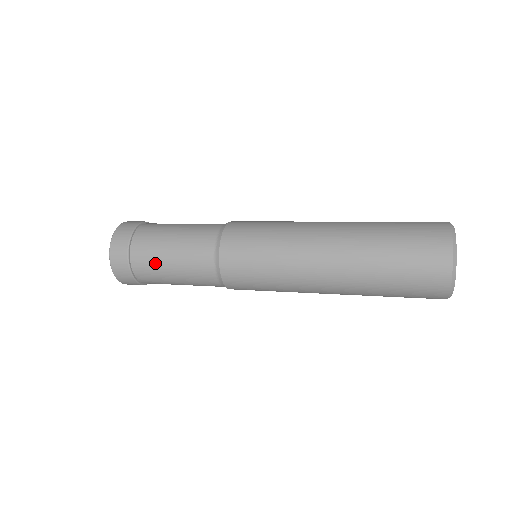
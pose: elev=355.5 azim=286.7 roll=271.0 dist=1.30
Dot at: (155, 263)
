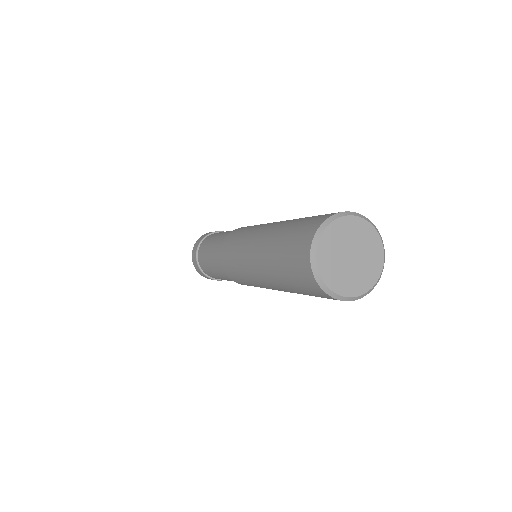
Dot at: (212, 275)
